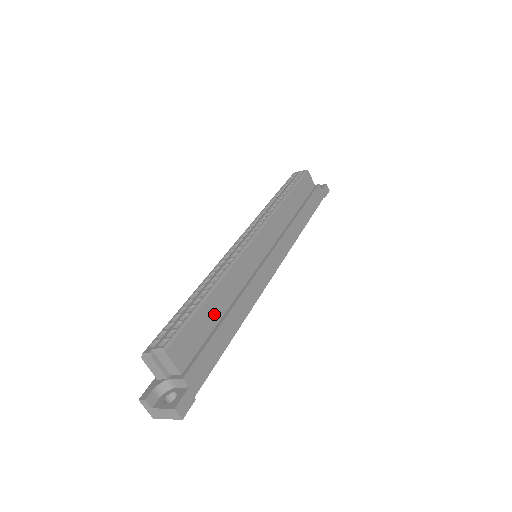
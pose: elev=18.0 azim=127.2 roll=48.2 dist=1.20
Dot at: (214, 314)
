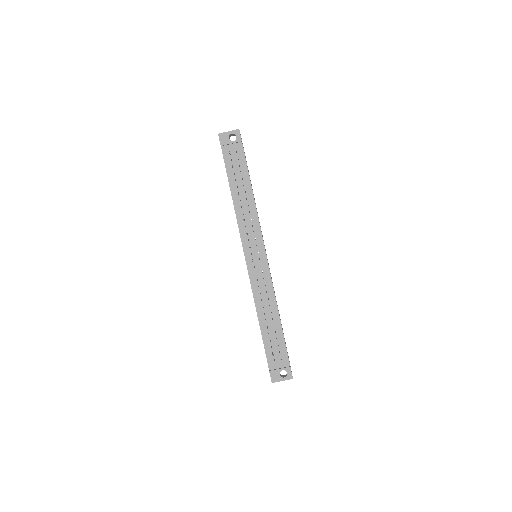
Dot at: occluded
